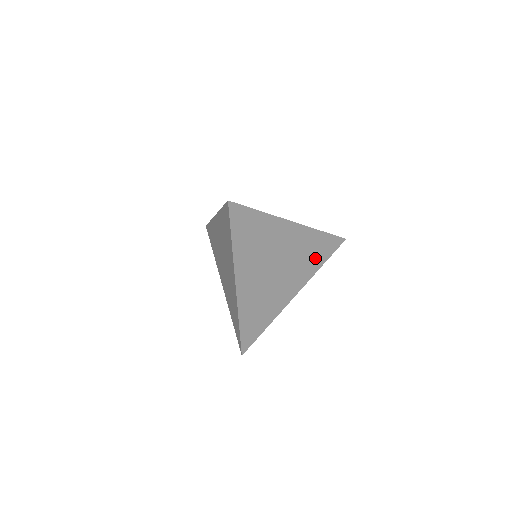
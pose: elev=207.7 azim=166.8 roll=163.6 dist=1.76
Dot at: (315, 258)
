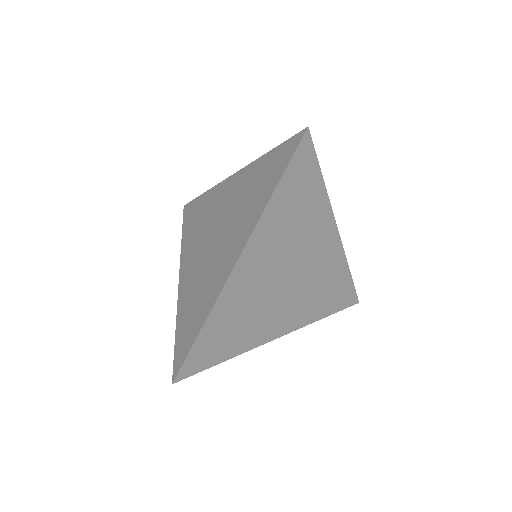
Dot at: (324, 301)
